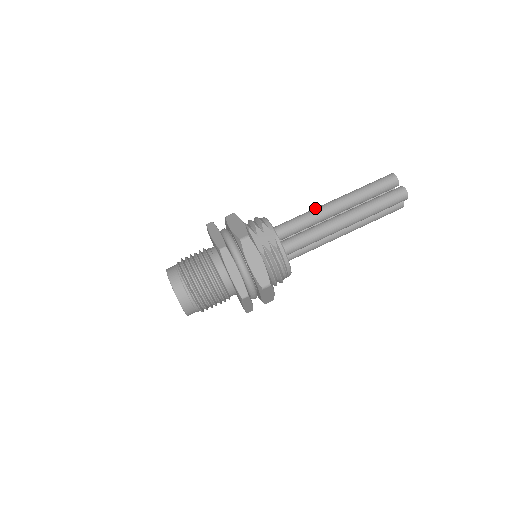
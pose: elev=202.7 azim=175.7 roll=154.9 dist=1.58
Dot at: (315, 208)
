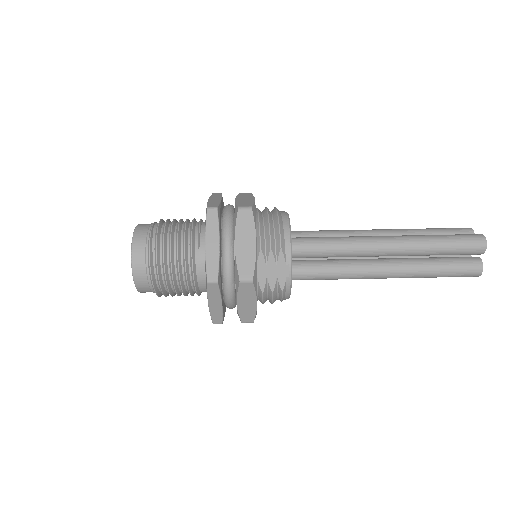
Dot at: (361, 240)
